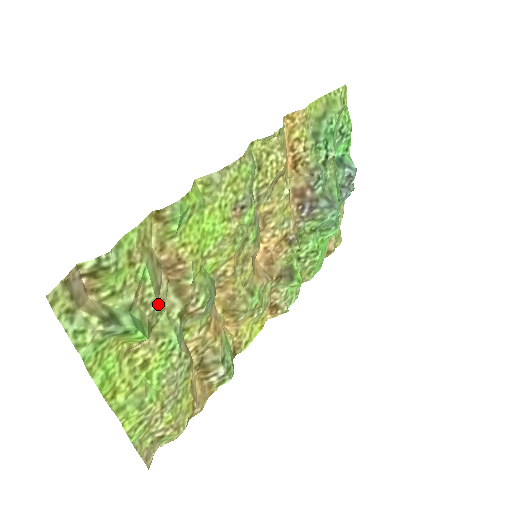
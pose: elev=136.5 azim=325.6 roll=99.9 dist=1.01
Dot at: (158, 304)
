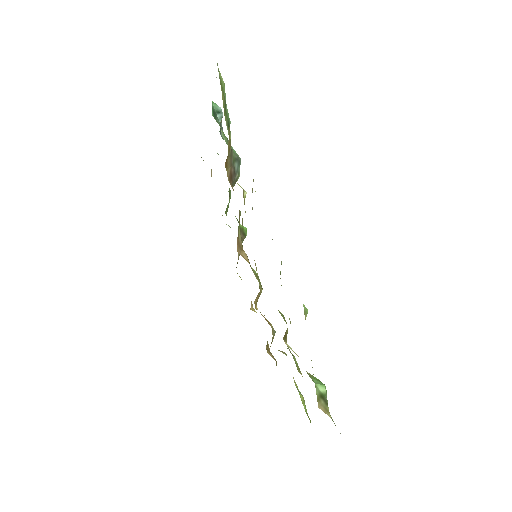
Dot at: occluded
